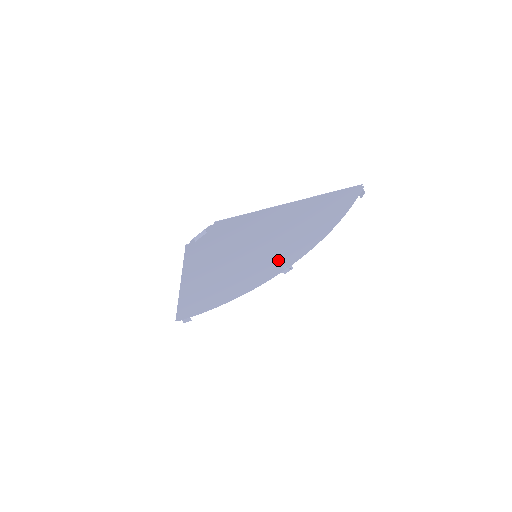
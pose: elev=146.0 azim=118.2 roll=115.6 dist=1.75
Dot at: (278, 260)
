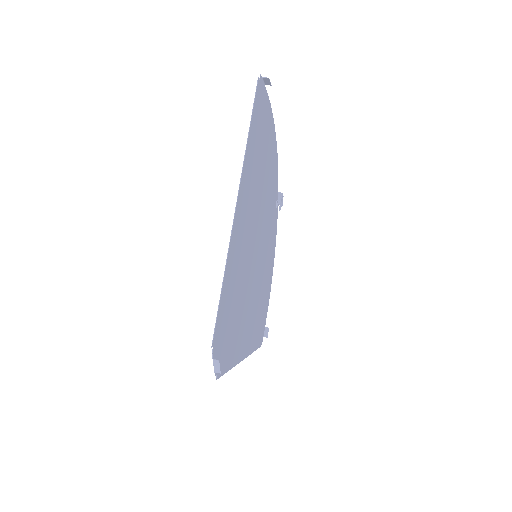
Dot at: (268, 217)
